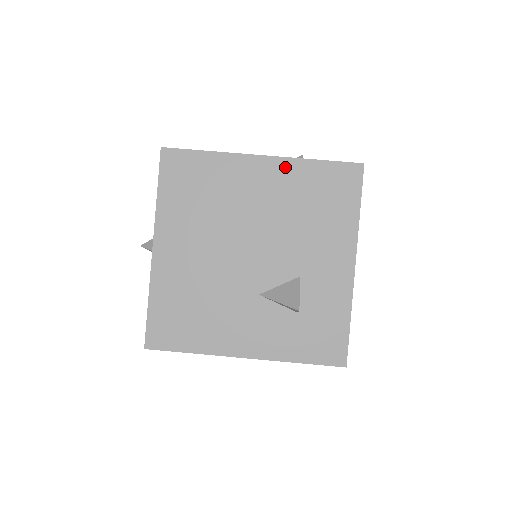
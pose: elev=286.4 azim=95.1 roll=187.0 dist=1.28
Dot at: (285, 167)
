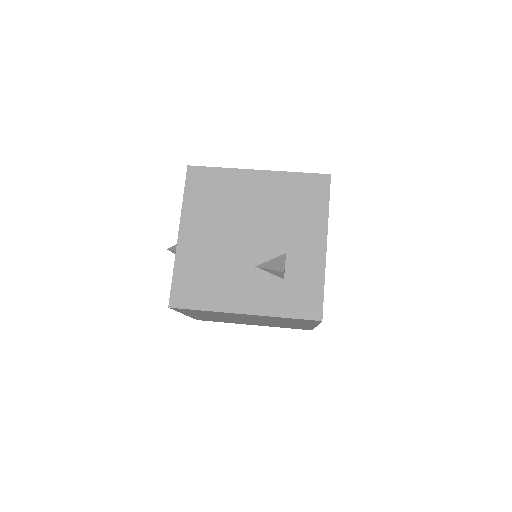
Dot at: (275, 177)
